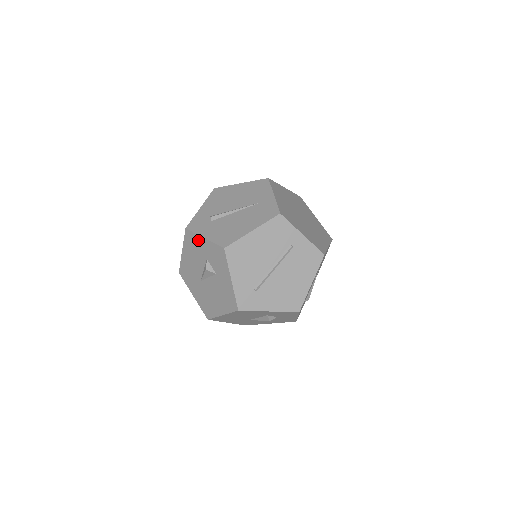
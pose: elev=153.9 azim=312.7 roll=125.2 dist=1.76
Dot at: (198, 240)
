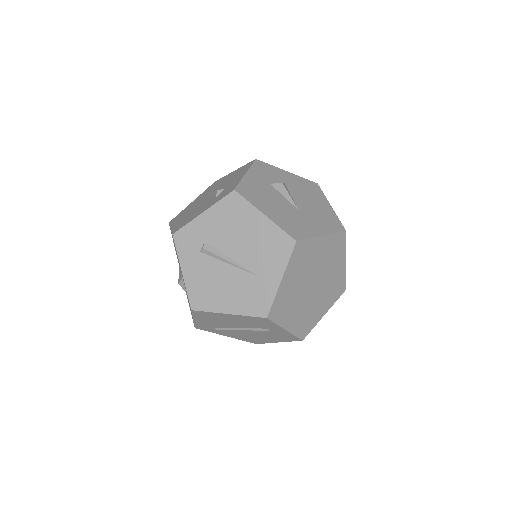
Dot at: (179, 261)
